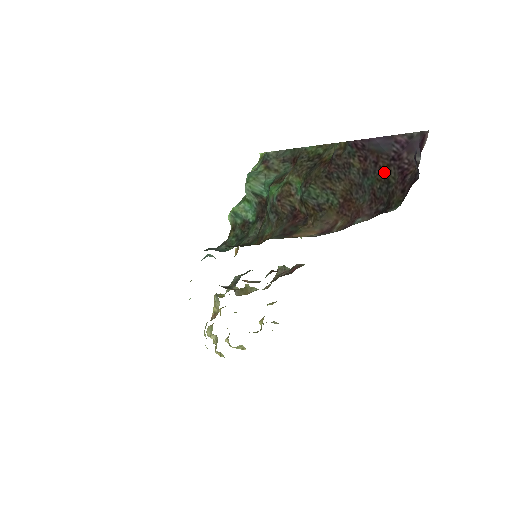
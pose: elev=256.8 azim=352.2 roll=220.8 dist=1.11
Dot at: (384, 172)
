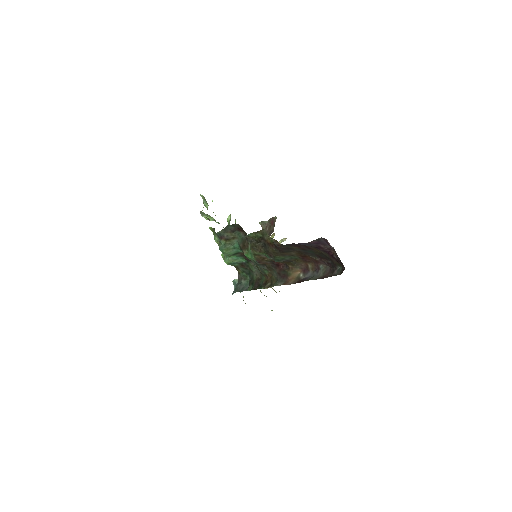
Dot at: (316, 251)
